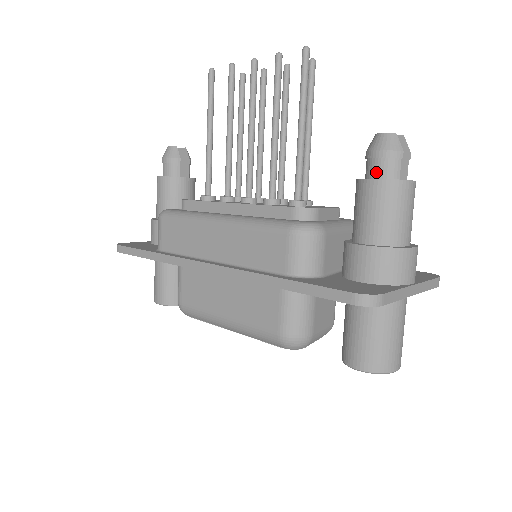
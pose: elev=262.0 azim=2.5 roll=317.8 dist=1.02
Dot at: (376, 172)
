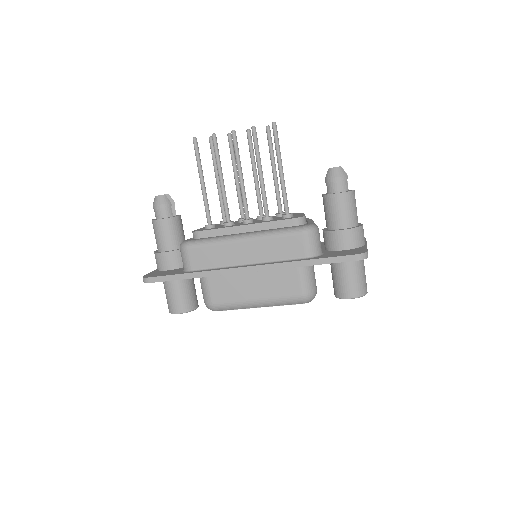
Dot at: (337, 189)
